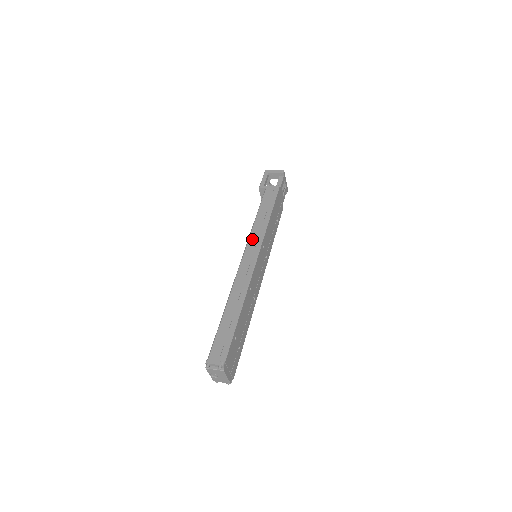
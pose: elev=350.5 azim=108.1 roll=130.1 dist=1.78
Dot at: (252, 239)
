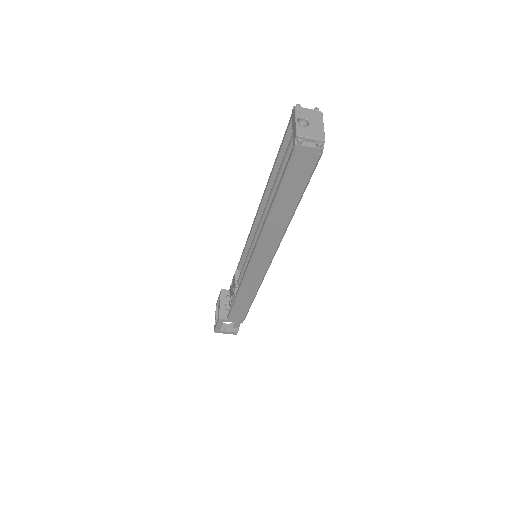
Dot at: occluded
